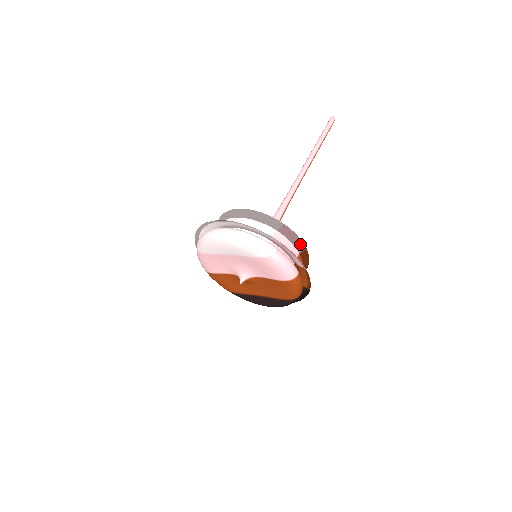
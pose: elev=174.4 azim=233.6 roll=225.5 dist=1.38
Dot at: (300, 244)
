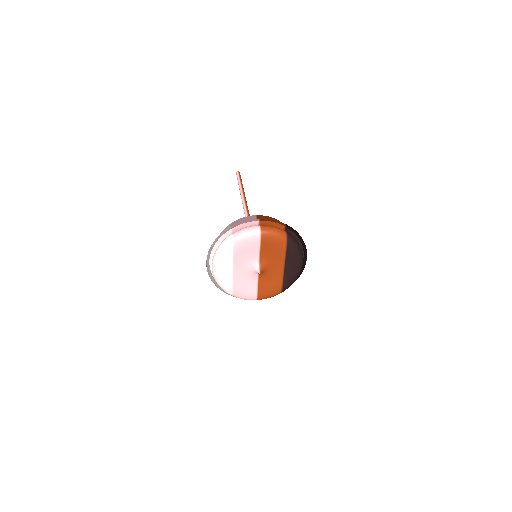
Dot at: (250, 218)
